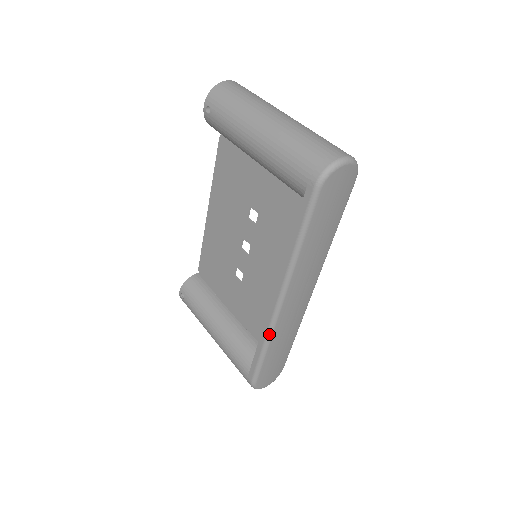
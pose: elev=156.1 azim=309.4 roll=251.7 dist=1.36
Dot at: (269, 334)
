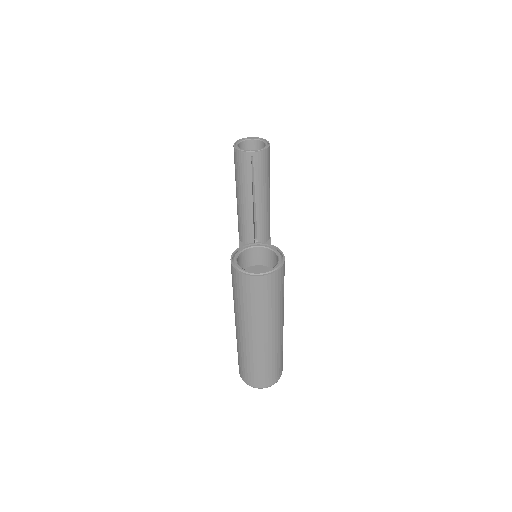
Dot at: occluded
